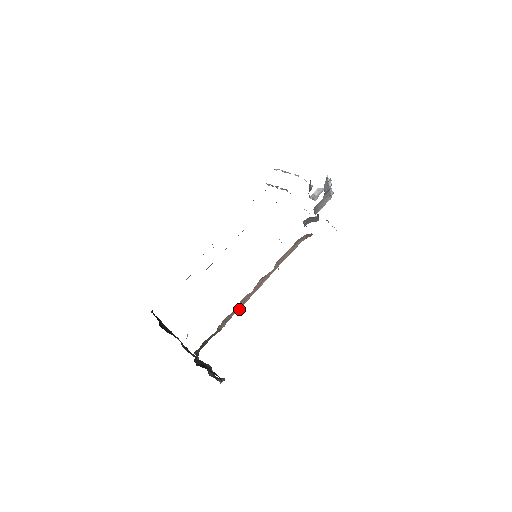
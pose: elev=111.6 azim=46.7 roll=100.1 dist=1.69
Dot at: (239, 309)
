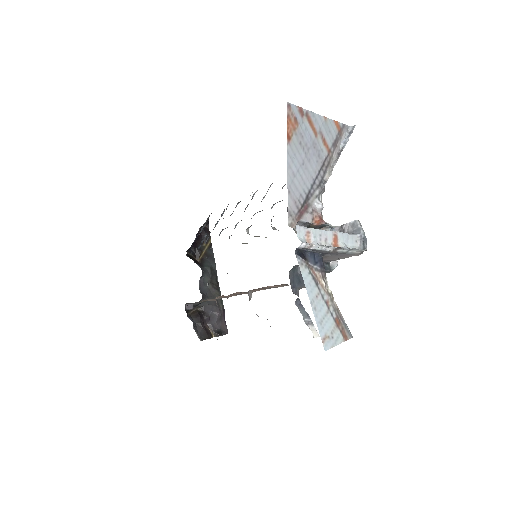
Dot at: (227, 297)
